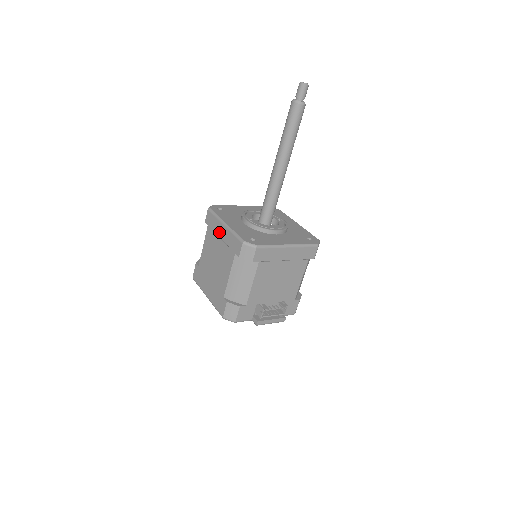
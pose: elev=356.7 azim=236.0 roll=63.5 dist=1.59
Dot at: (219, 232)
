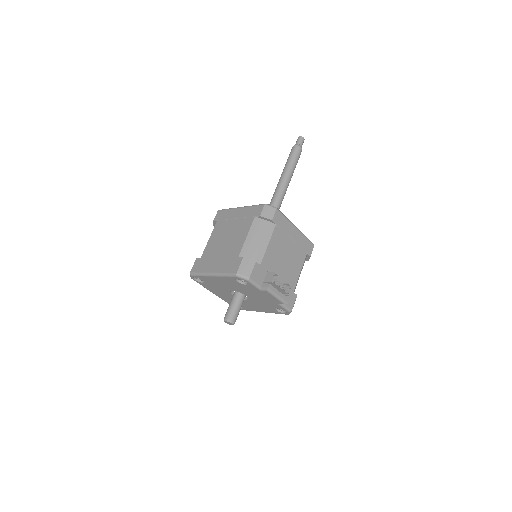
Dot at: (233, 215)
